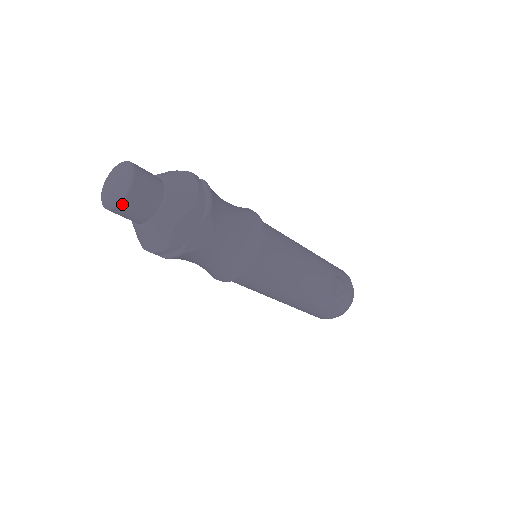
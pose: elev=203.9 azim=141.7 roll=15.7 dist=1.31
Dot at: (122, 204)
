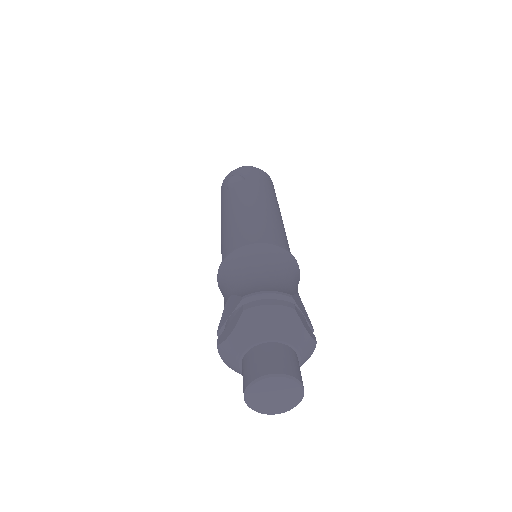
Dot at: (261, 411)
